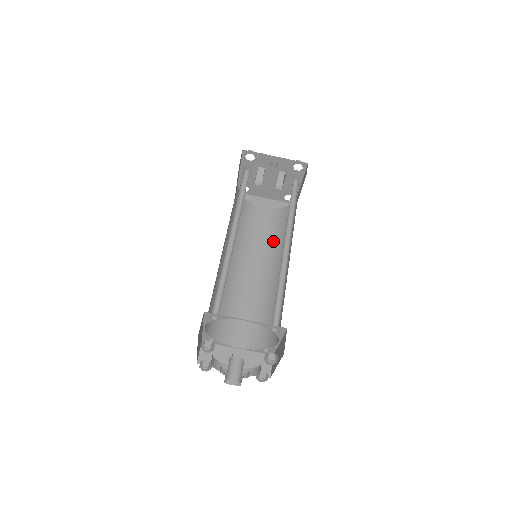
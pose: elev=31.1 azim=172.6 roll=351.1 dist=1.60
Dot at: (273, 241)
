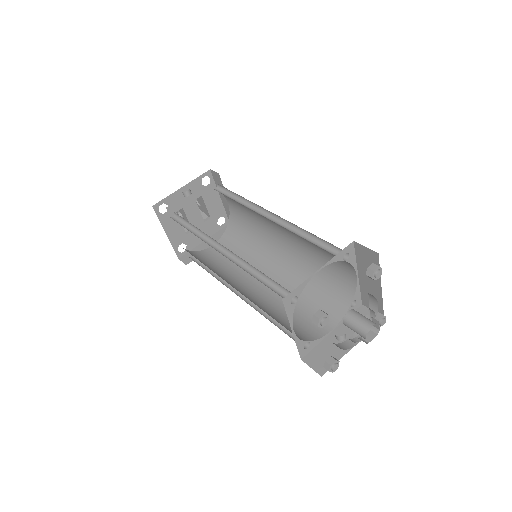
Dot at: (250, 251)
